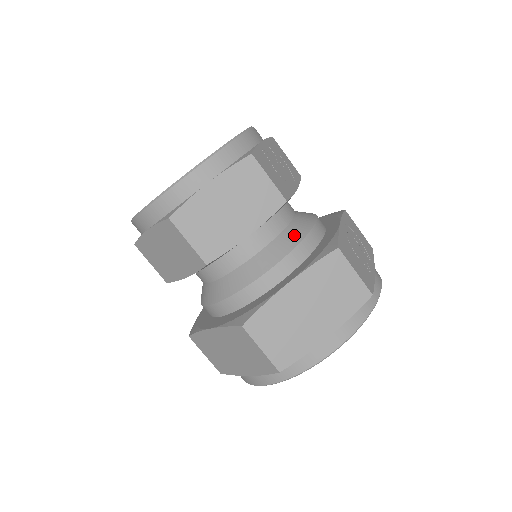
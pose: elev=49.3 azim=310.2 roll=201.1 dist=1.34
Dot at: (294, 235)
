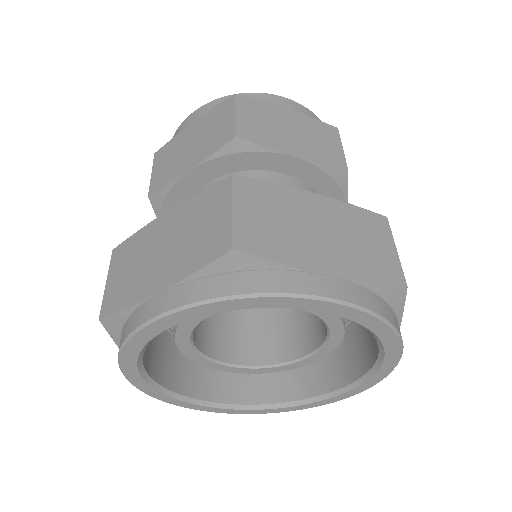
Dot at: occluded
